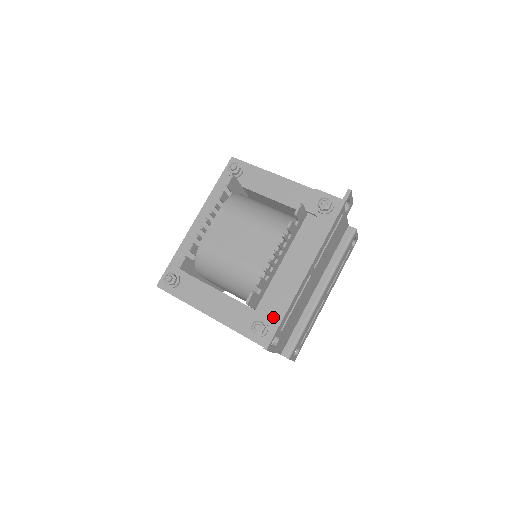
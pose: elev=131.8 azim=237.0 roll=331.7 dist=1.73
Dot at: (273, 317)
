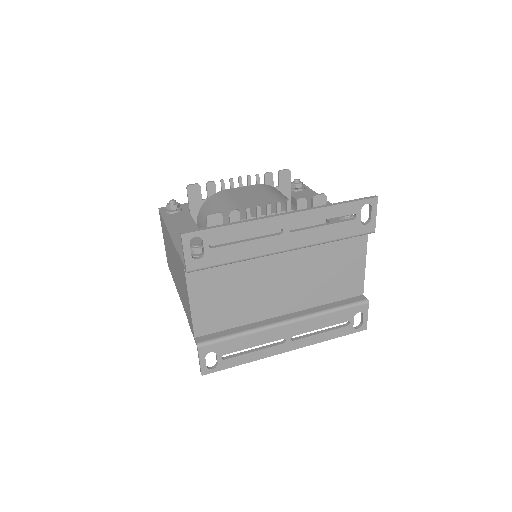
Dot at: occluded
